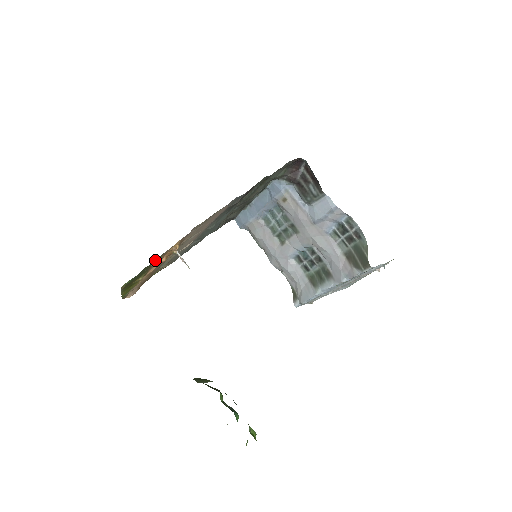
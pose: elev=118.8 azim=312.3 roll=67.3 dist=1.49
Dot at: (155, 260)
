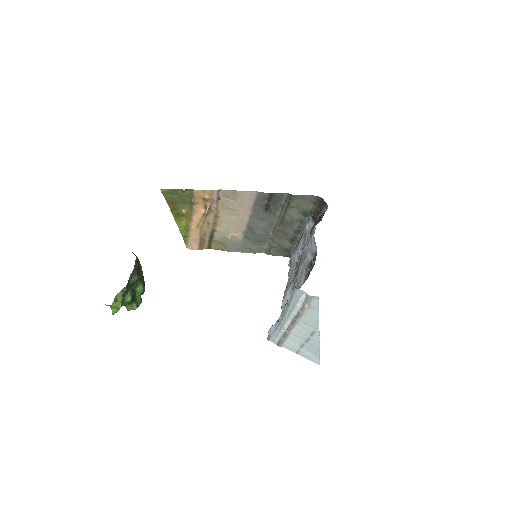
Dot at: (189, 193)
